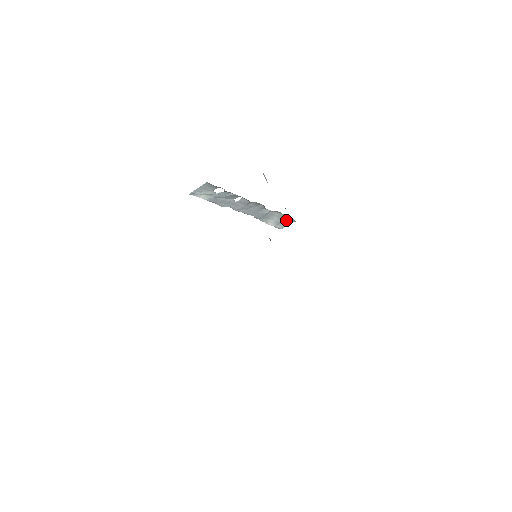
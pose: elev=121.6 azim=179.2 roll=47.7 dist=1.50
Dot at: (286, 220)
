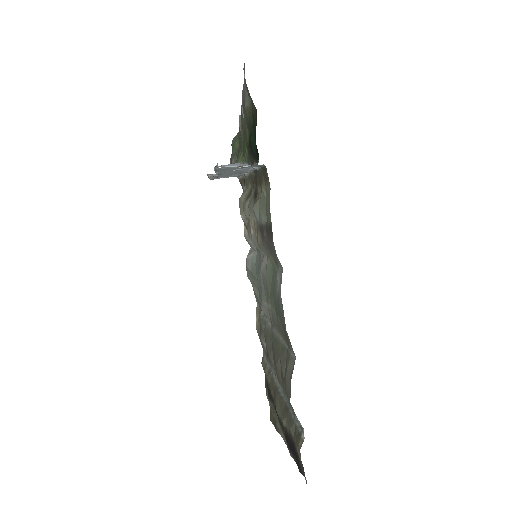
Dot at: occluded
